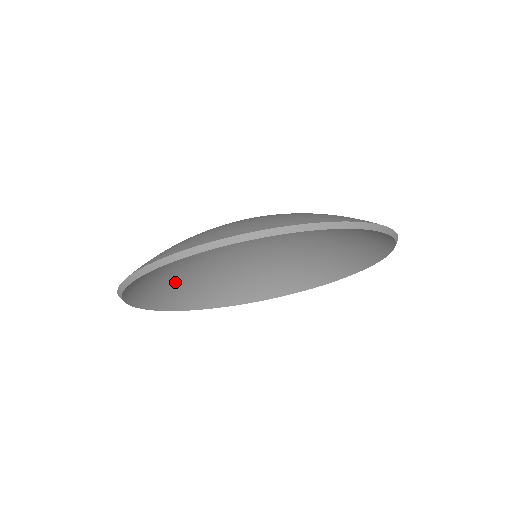
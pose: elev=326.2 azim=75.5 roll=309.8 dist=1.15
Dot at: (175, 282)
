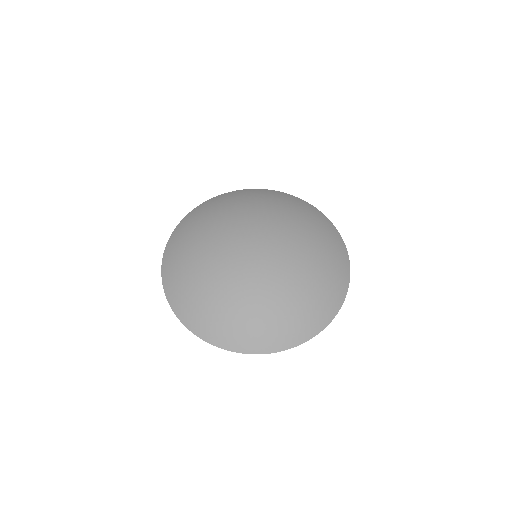
Dot at: occluded
